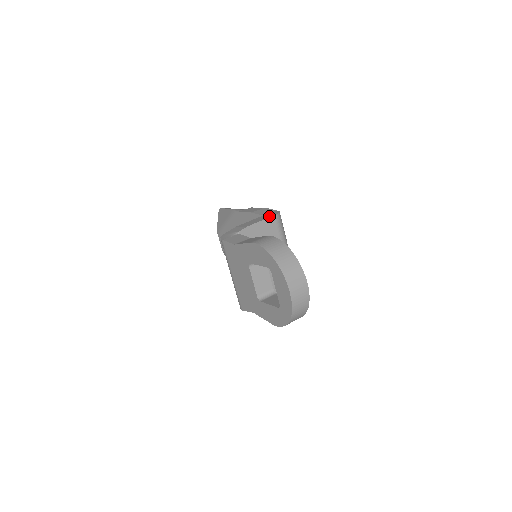
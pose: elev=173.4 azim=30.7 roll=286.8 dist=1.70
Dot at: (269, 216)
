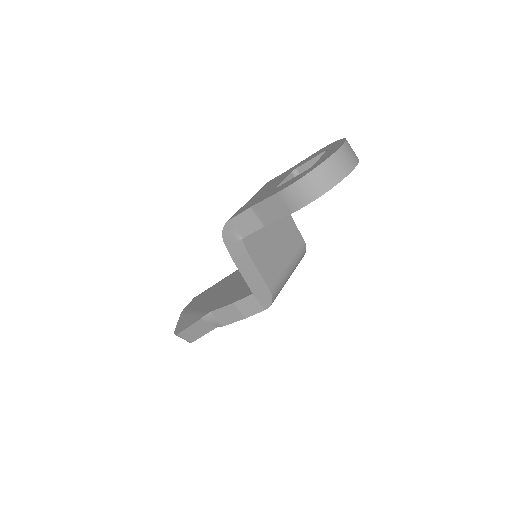
Dot at: (300, 237)
